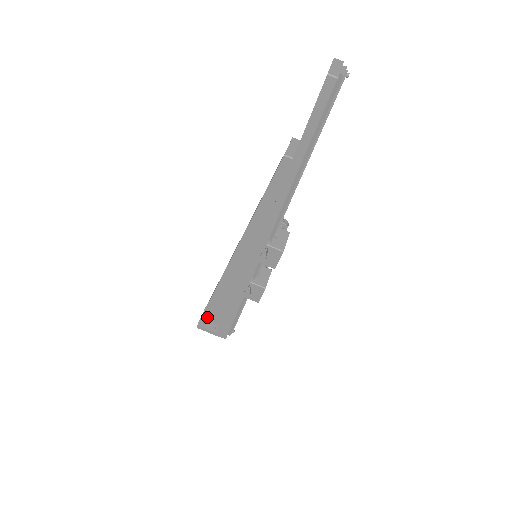
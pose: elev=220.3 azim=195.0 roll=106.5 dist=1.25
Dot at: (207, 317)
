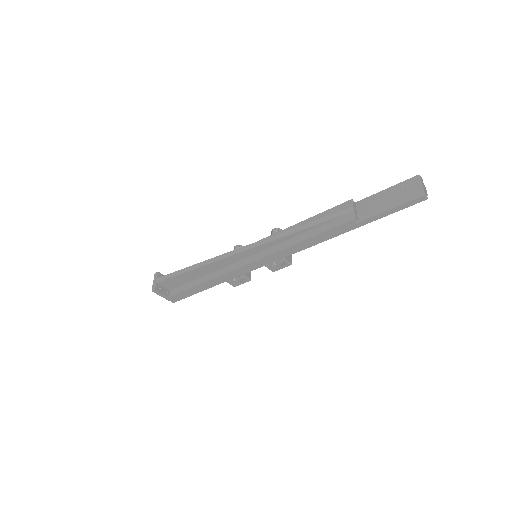
Dot at: (164, 283)
